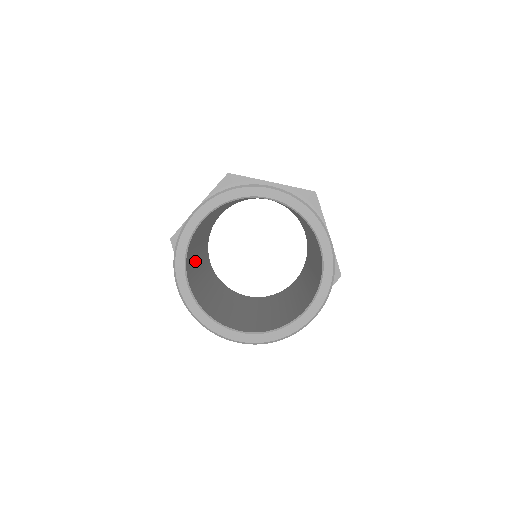
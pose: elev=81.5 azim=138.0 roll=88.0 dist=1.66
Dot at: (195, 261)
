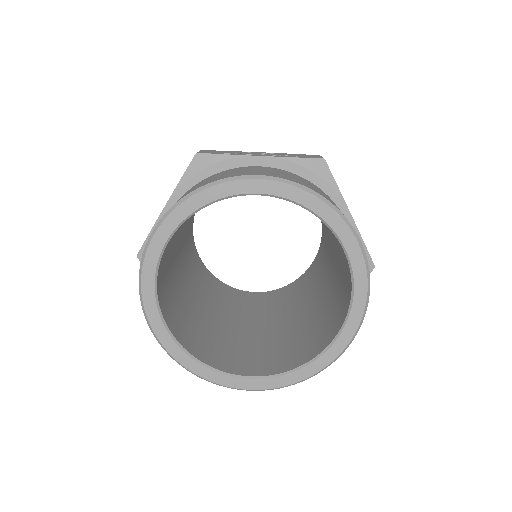
Dot at: occluded
